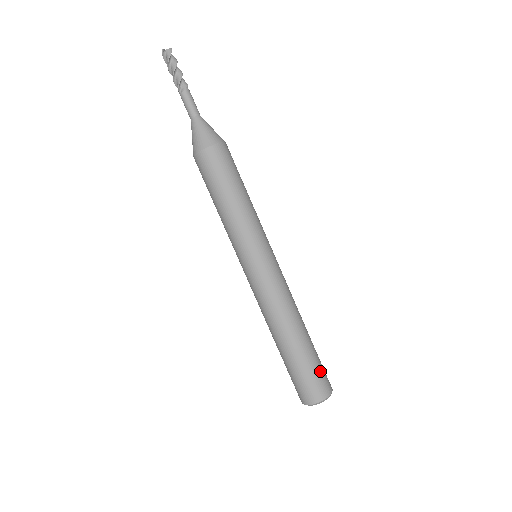
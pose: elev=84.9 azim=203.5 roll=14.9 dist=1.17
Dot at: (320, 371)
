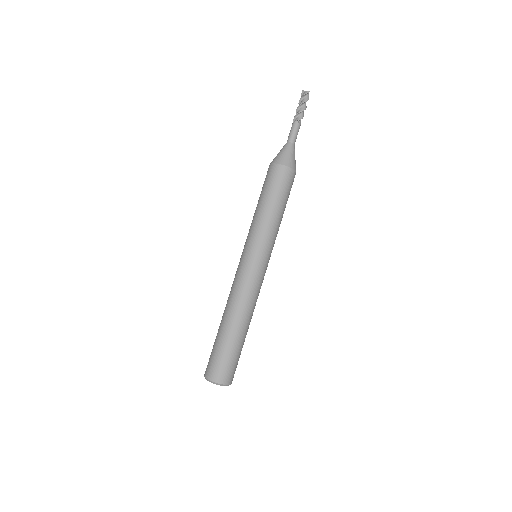
Dot at: (223, 361)
